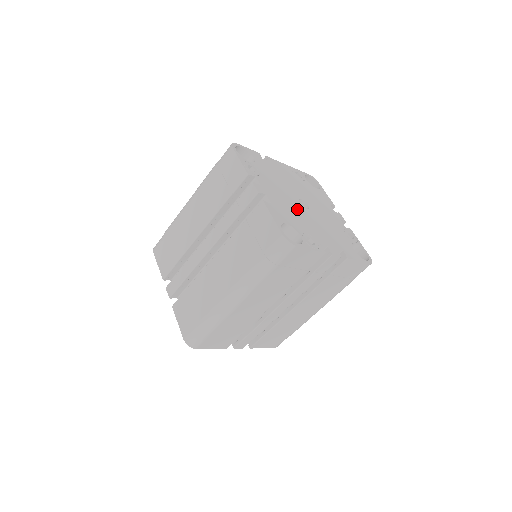
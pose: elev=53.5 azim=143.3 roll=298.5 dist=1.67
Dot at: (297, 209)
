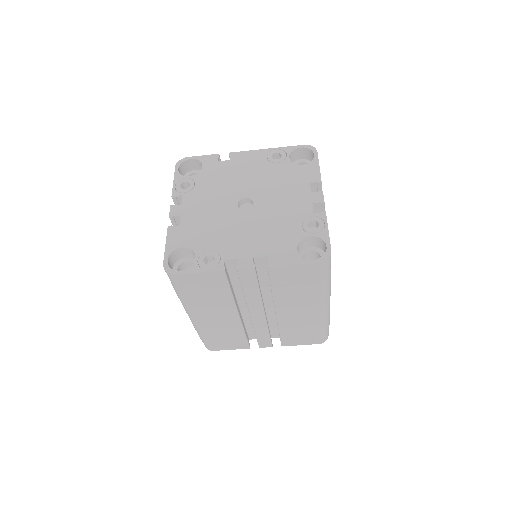
Dot at: (223, 218)
